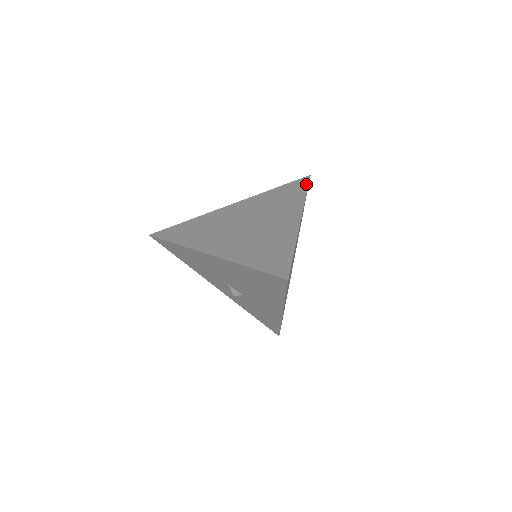
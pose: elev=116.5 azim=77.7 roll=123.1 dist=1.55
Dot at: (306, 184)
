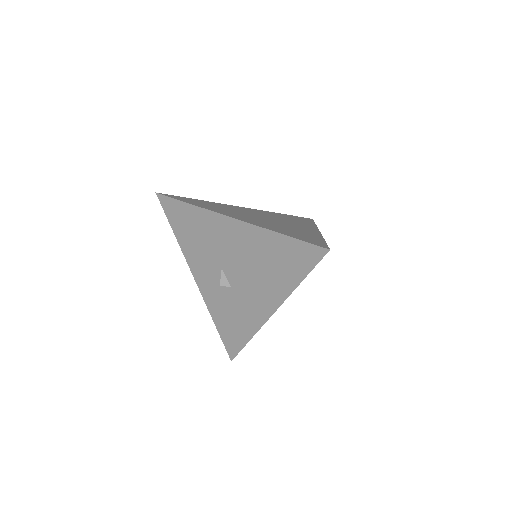
Dot at: (312, 220)
